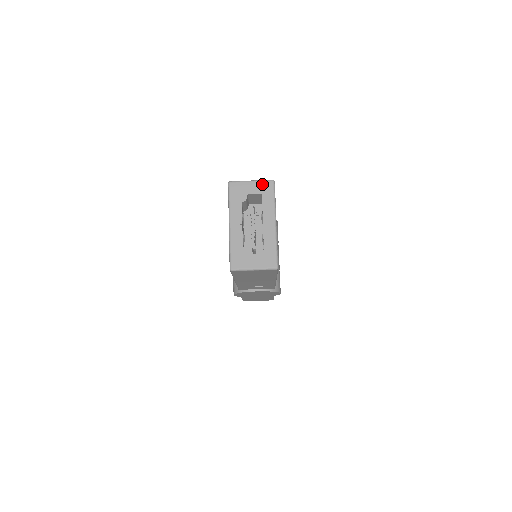
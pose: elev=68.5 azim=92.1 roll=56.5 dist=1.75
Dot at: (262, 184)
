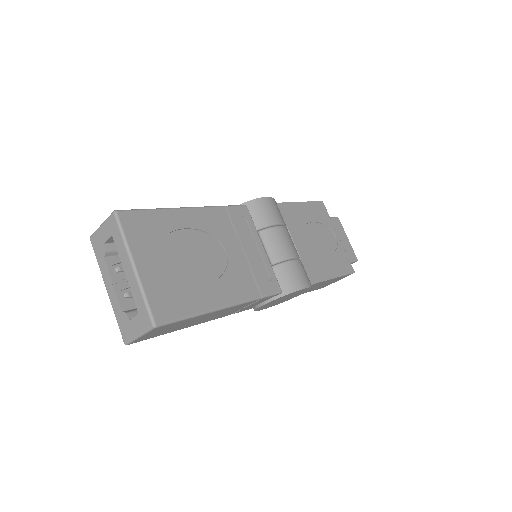
Dot at: (108, 223)
